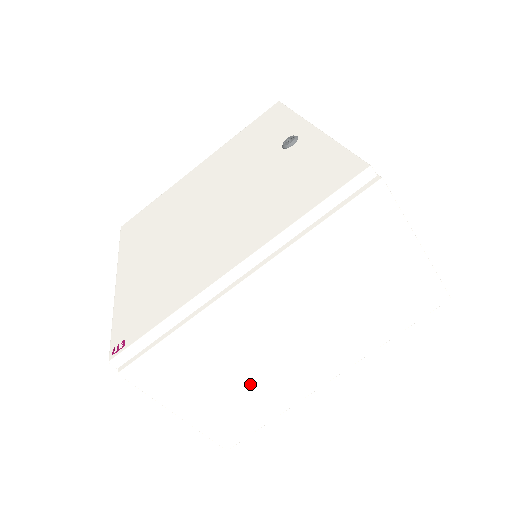
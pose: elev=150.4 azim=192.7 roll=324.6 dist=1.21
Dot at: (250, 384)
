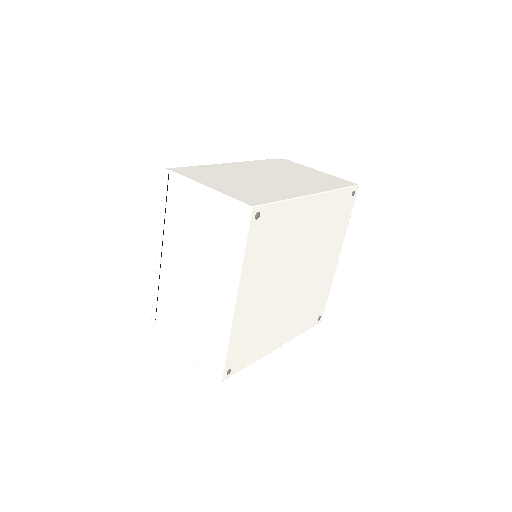
Dot at: (200, 322)
